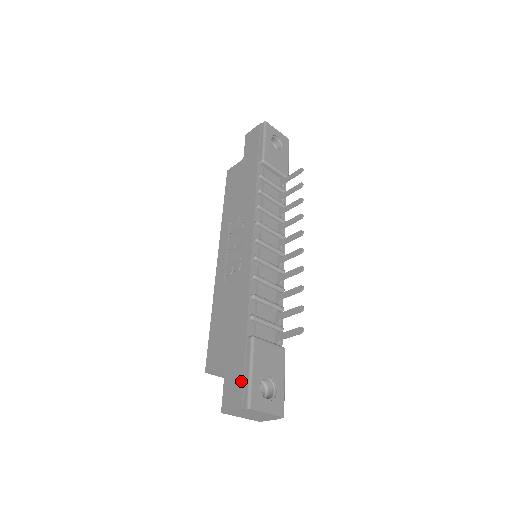
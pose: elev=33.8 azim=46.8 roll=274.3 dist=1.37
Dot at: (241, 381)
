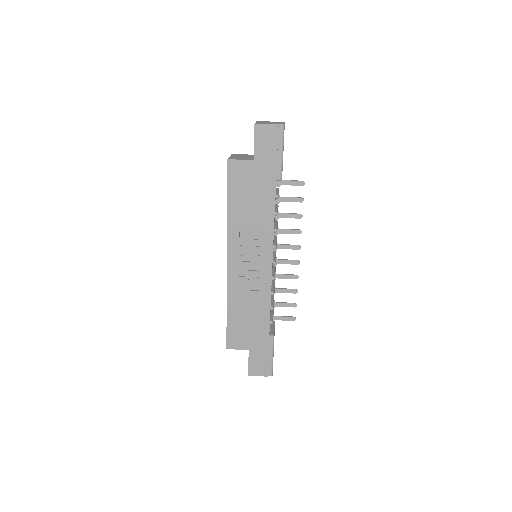
Dot at: (266, 362)
